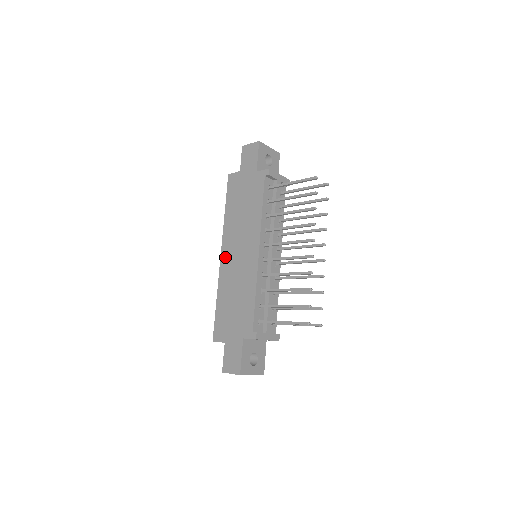
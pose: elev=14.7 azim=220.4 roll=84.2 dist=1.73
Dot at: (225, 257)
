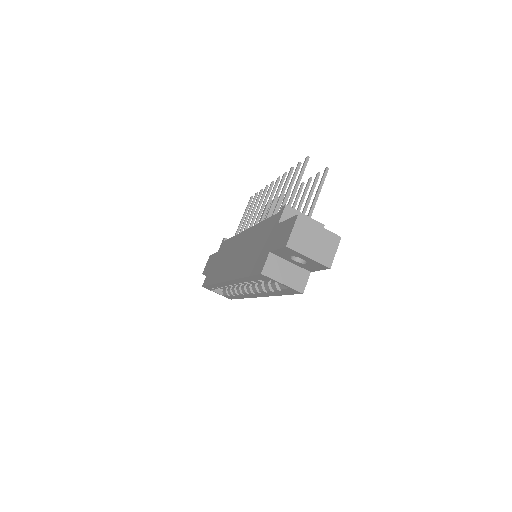
Dot at: (229, 274)
